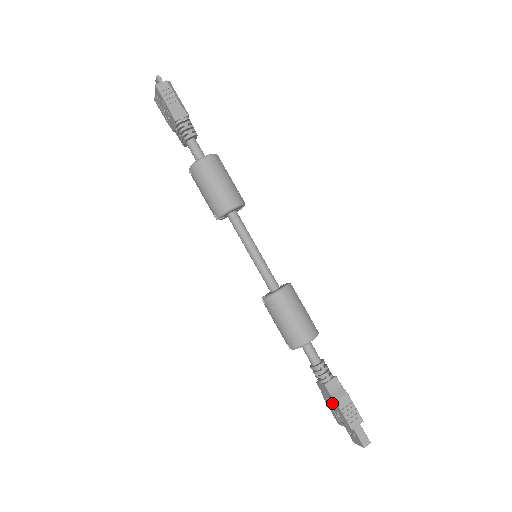
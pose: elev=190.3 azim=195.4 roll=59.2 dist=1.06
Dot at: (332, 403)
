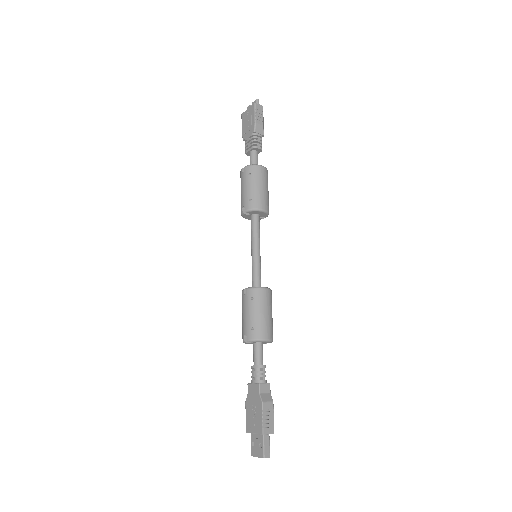
Dot at: (255, 405)
